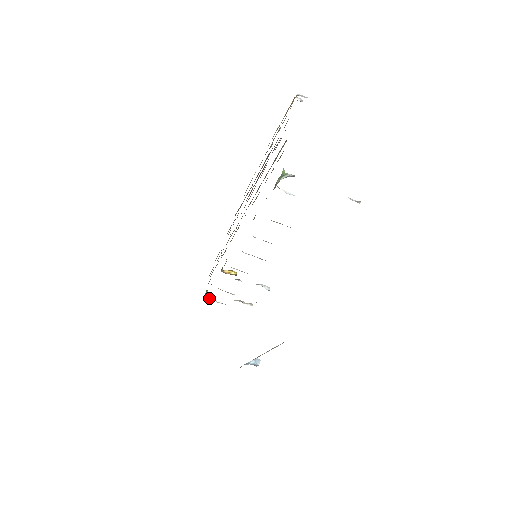
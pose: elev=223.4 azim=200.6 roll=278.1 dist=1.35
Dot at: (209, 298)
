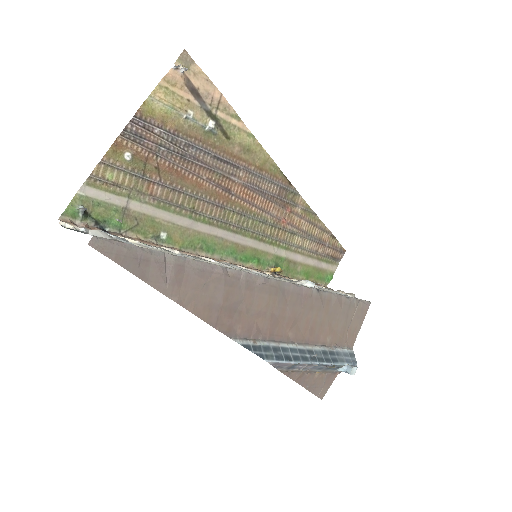
Dot at: (325, 287)
